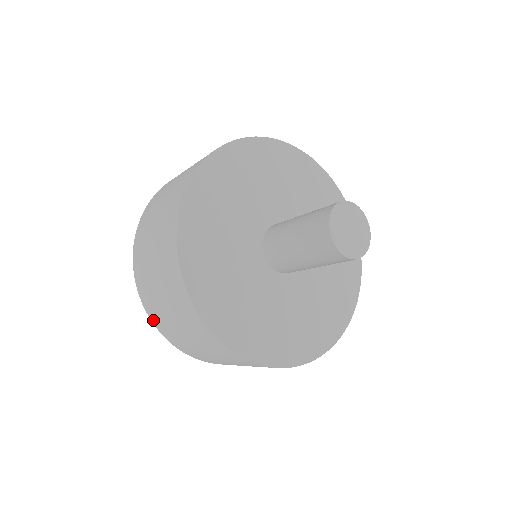
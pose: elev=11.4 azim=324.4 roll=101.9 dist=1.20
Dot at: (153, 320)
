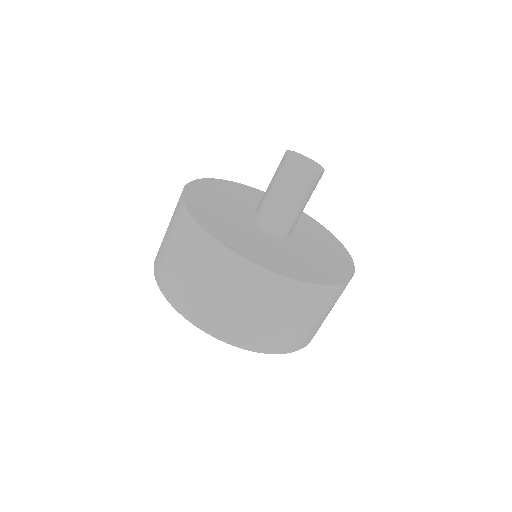
Dot at: (224, 338)
